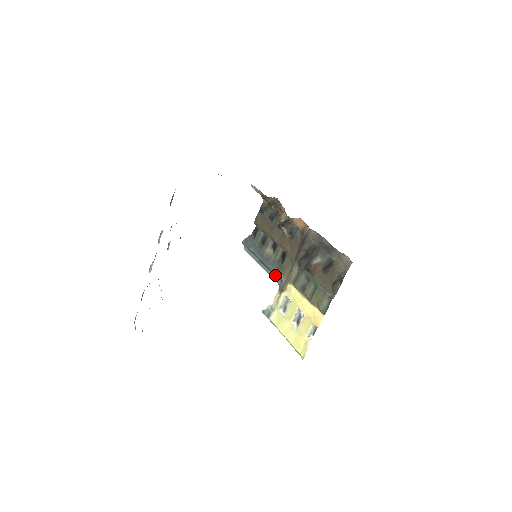
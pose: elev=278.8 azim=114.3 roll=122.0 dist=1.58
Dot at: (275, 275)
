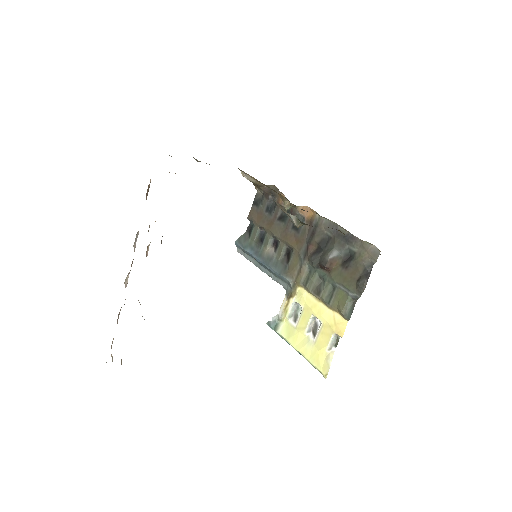
Dot at: (280, 278)
